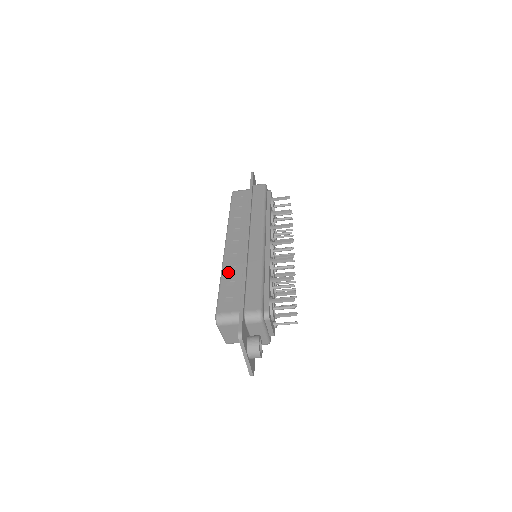
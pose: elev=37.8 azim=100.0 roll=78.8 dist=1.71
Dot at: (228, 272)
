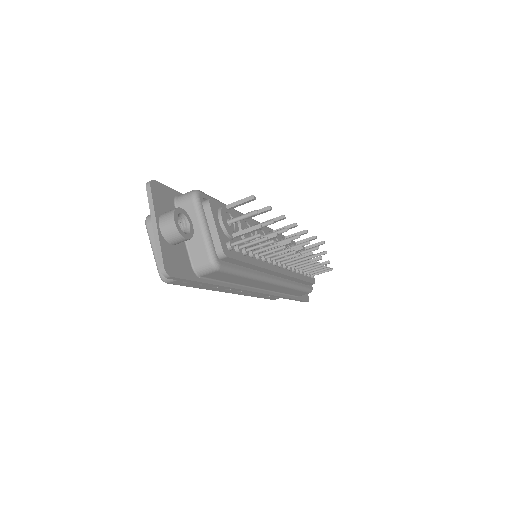
Dot at: occluded
